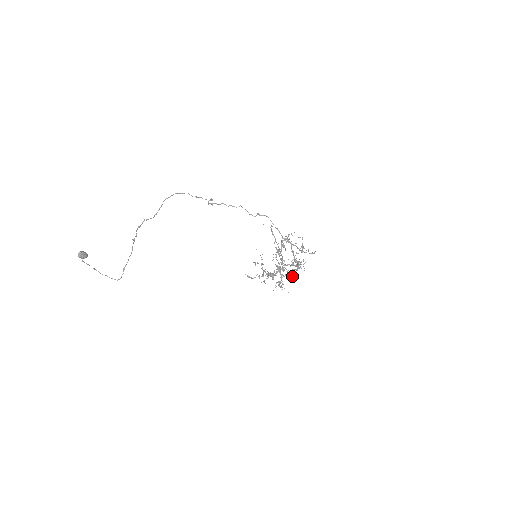
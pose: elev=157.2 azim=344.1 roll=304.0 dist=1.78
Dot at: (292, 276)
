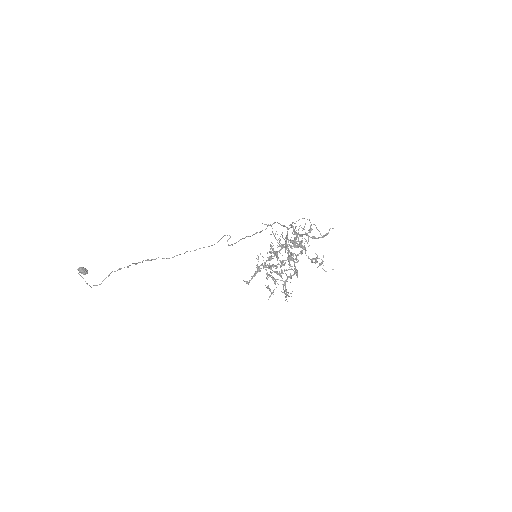
Dot at: (285, 246)
